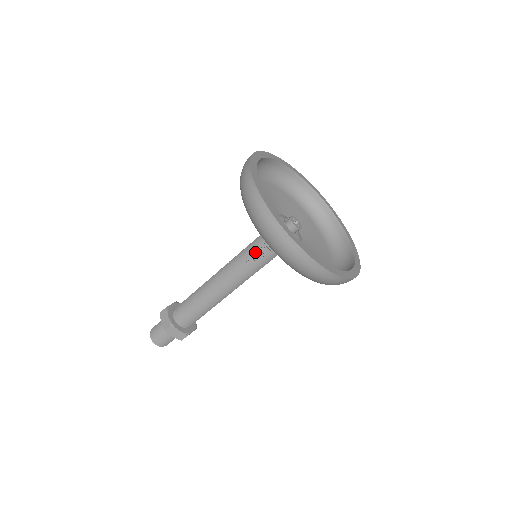
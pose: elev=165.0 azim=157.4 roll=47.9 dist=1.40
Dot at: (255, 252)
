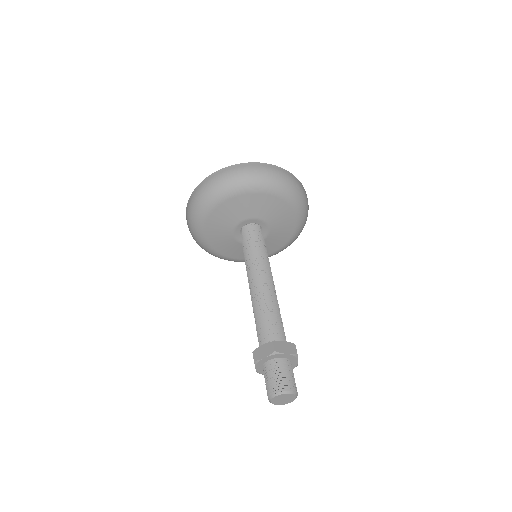
Dot at: (251, 244)
